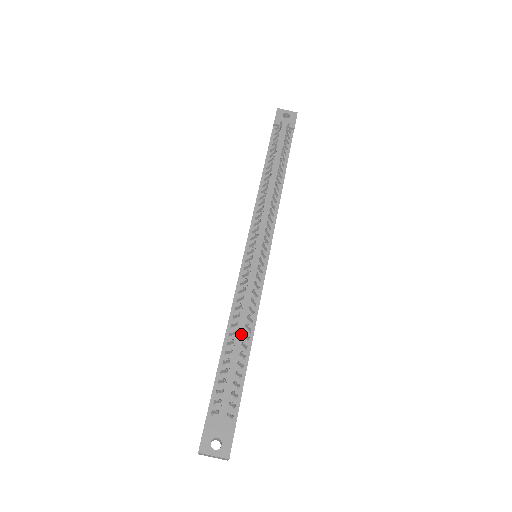
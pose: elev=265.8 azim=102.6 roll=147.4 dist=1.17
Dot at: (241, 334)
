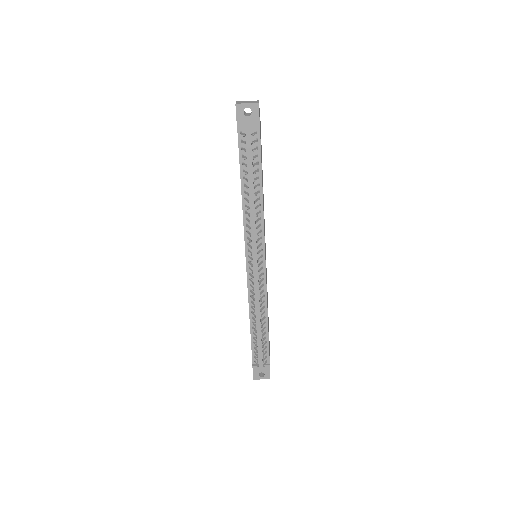
Dot at: (260, 322)
